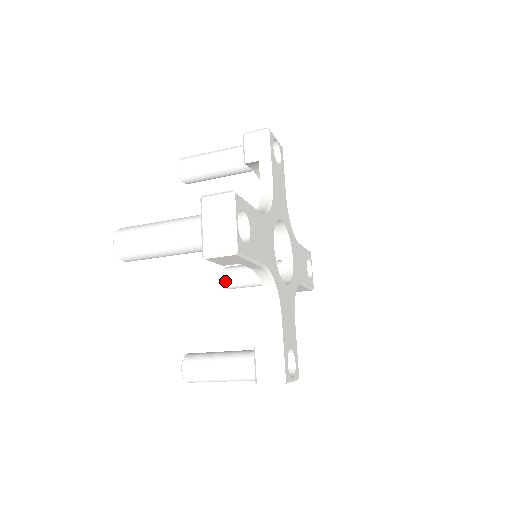
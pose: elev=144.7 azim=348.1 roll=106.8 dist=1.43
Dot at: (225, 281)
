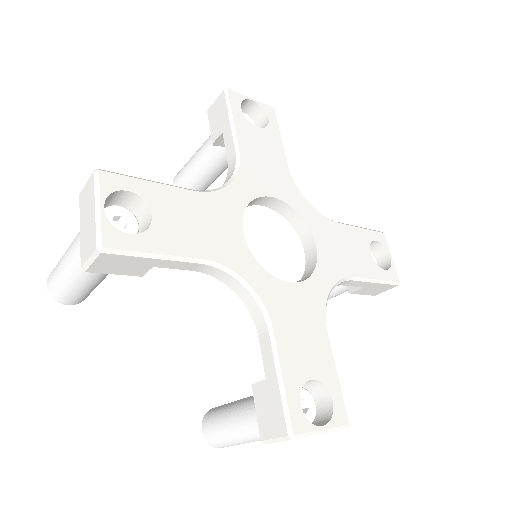
Dot at: occluded
